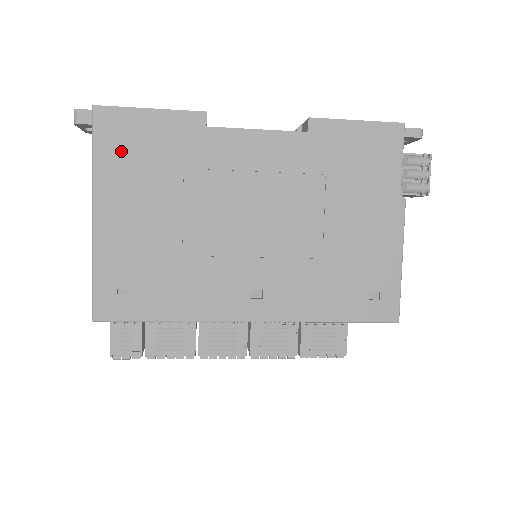
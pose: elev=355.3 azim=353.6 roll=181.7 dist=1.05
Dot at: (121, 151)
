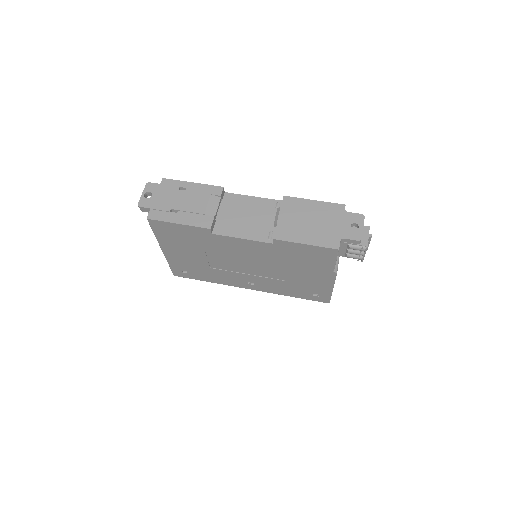
Dot at: (168, 235)
